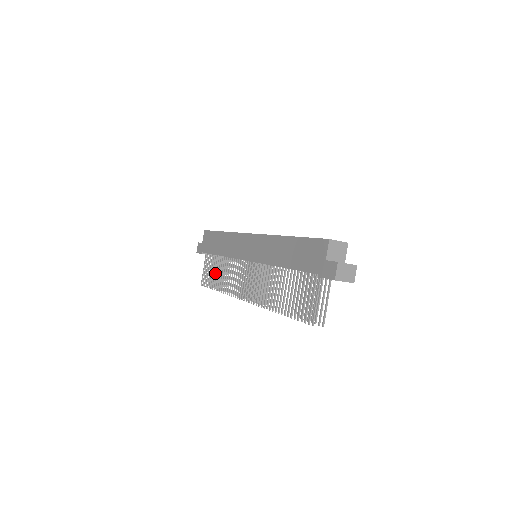
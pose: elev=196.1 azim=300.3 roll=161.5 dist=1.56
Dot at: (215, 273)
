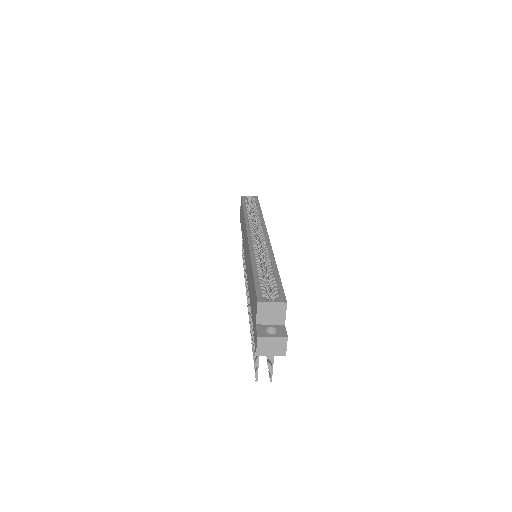
Dot at: occluded
